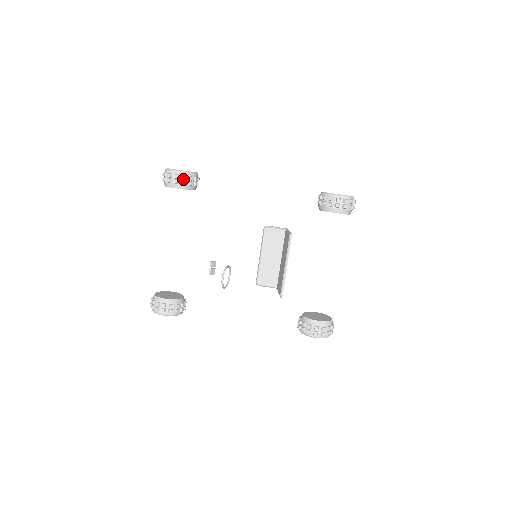
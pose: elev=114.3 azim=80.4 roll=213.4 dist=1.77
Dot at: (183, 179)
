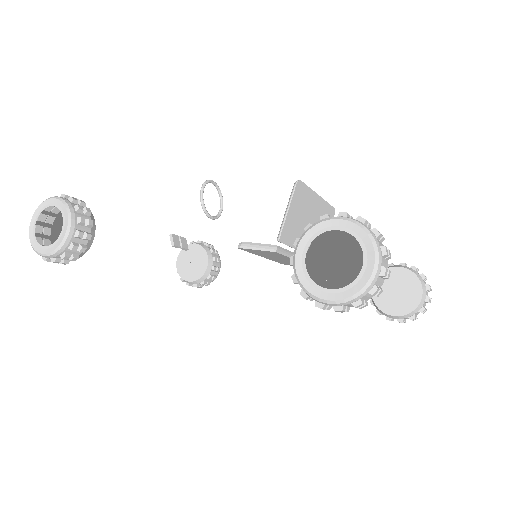
Dot at: (209, 246)
